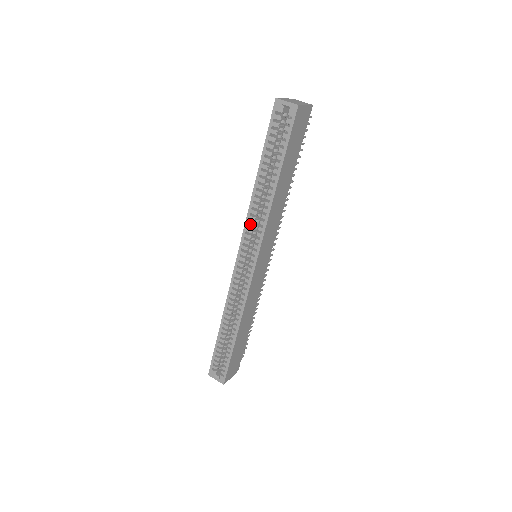
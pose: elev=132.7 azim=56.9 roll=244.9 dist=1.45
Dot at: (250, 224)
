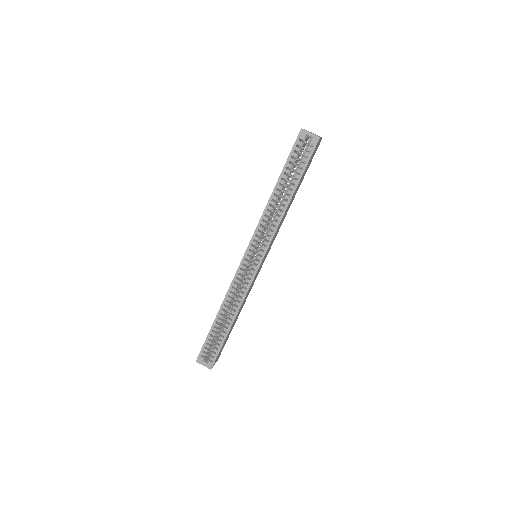
Dot at: (261, 228)
